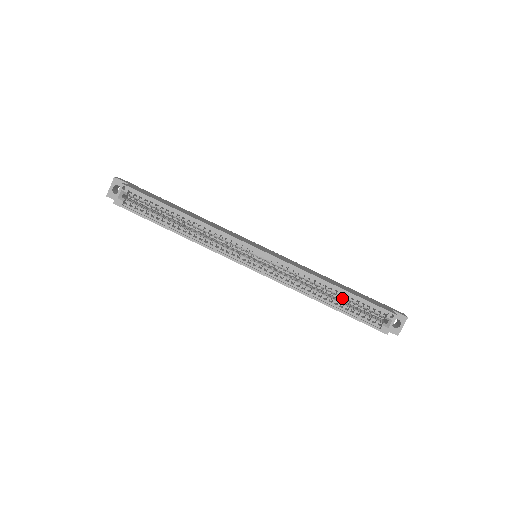
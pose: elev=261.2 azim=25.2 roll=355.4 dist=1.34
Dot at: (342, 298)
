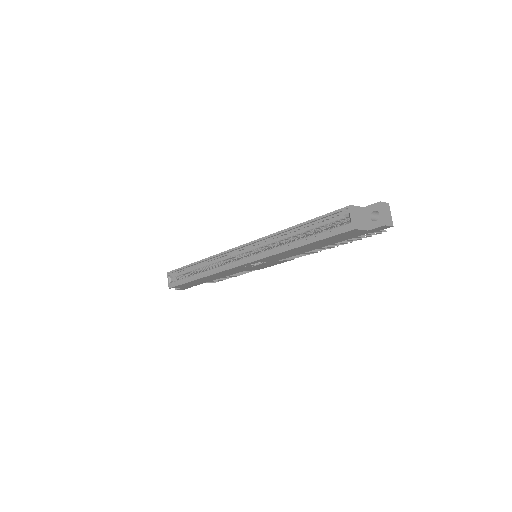
Dot at: (311, 232)
